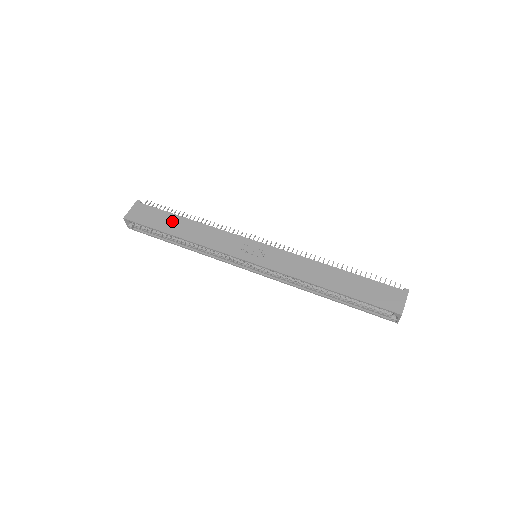
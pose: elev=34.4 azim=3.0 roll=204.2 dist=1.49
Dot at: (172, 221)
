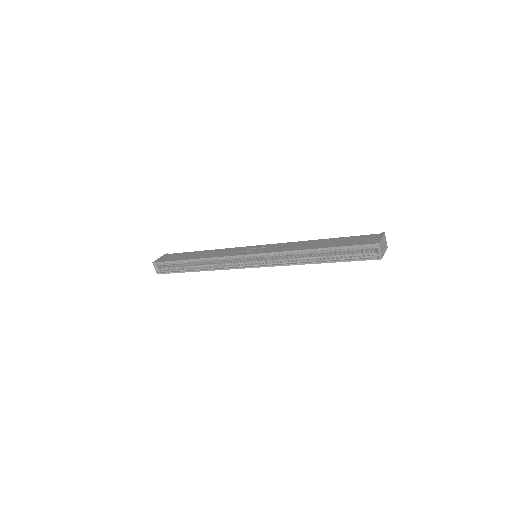
Dot at: (190, 254)
